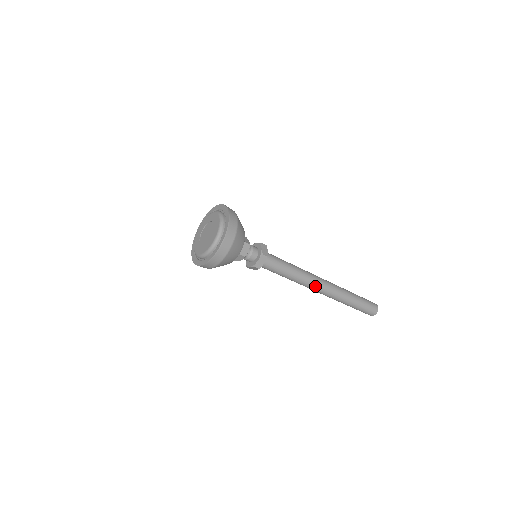
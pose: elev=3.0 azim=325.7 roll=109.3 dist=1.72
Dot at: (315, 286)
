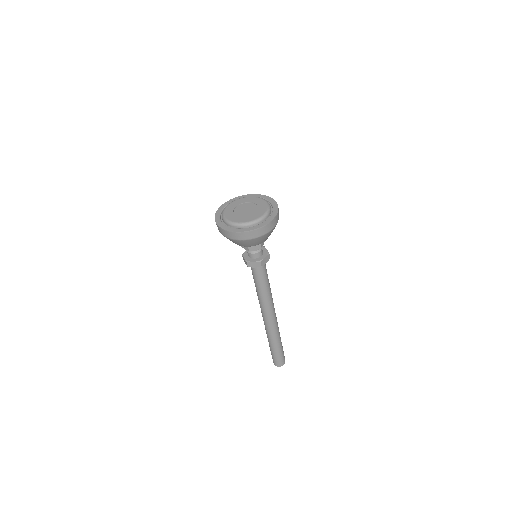
Dot at: (272, 311)
